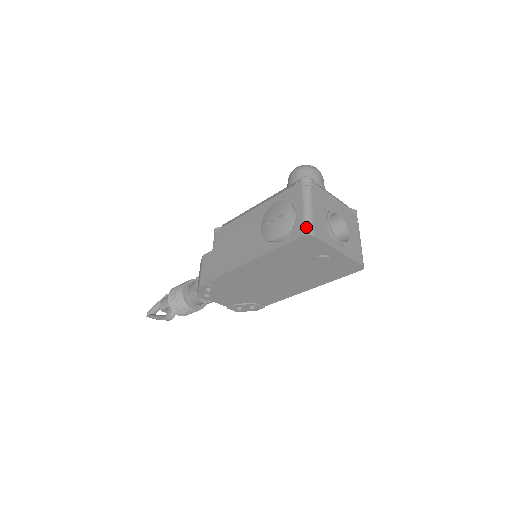
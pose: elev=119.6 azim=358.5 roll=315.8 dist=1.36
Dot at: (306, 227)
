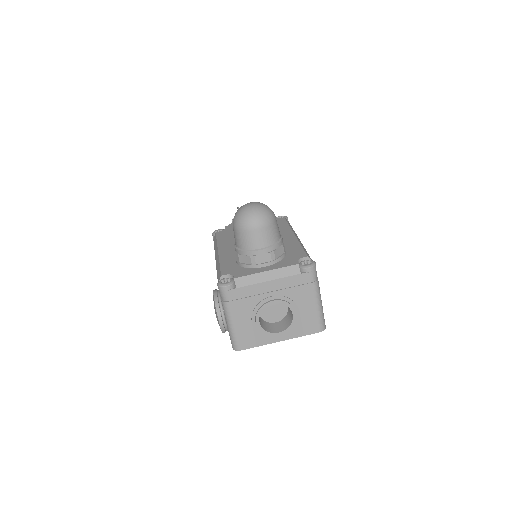
Dot at: (231, 342)
